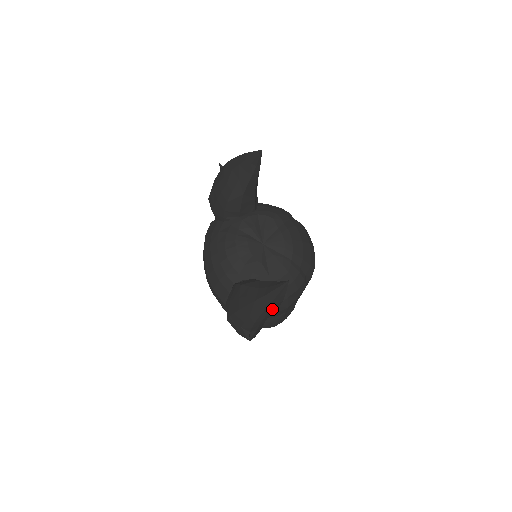
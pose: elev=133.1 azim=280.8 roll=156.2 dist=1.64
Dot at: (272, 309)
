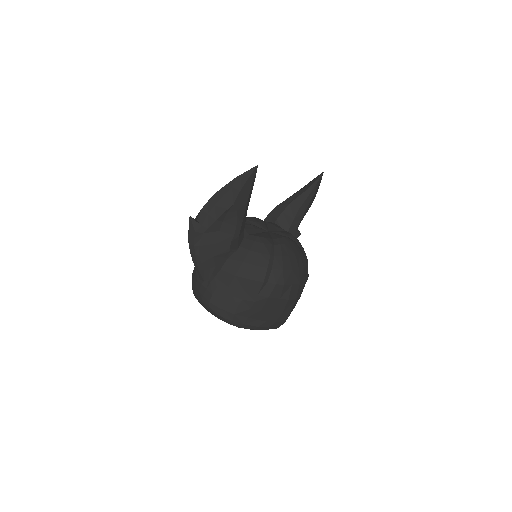
Dot at: (228, 196)
